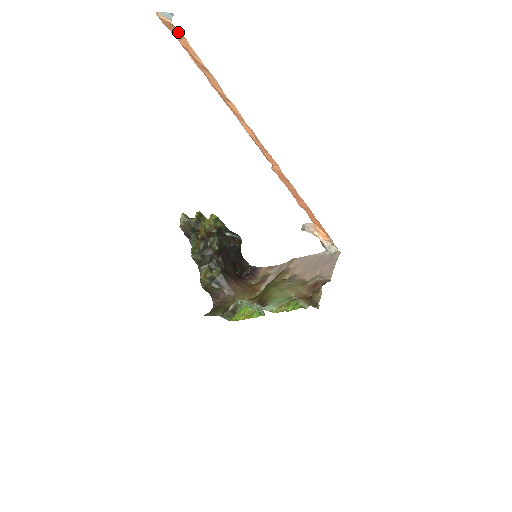
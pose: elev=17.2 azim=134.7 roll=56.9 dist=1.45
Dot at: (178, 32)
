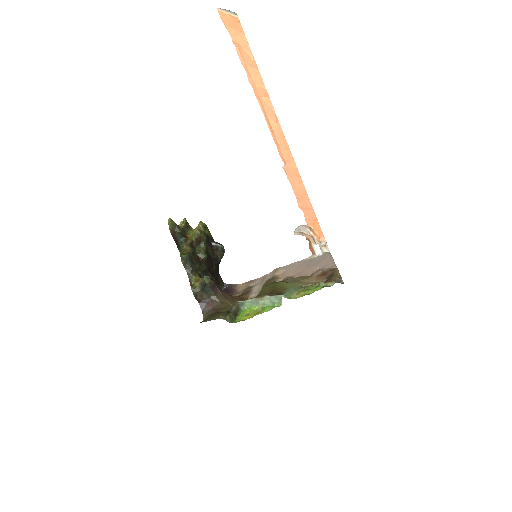
Dot at: (238, 27)
